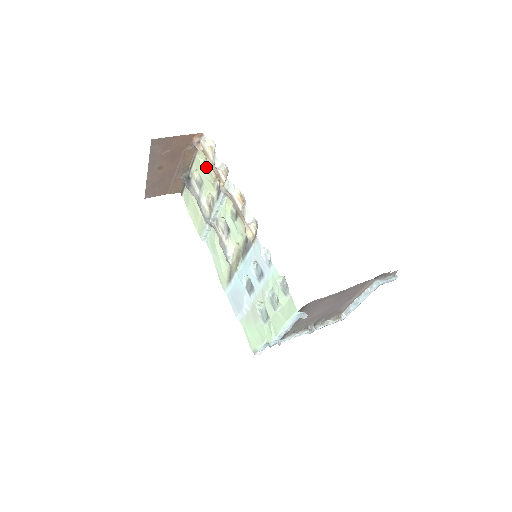
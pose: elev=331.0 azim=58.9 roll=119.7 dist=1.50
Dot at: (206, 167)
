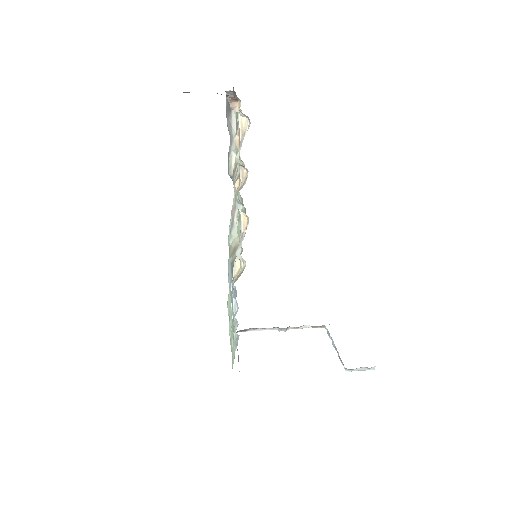
Dot at: occluded
